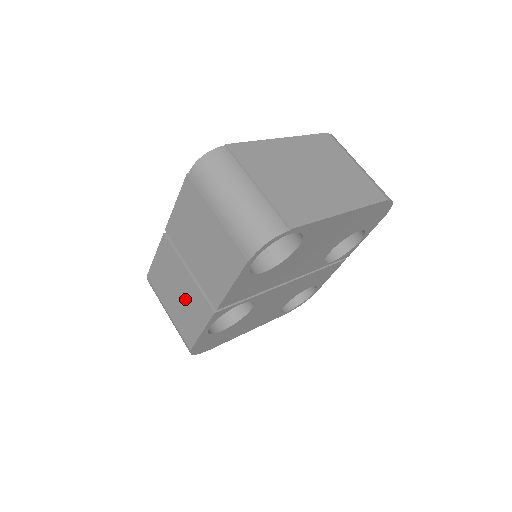
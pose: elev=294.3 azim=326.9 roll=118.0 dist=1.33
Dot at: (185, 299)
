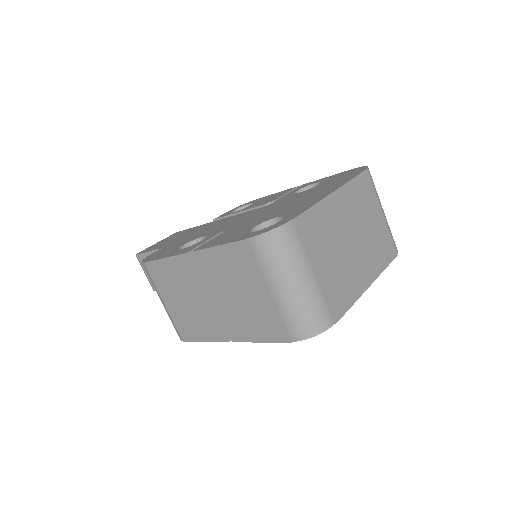
Dot at: (194, 311)
